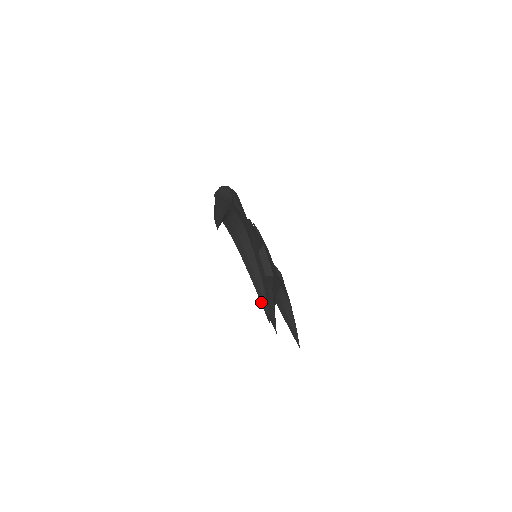
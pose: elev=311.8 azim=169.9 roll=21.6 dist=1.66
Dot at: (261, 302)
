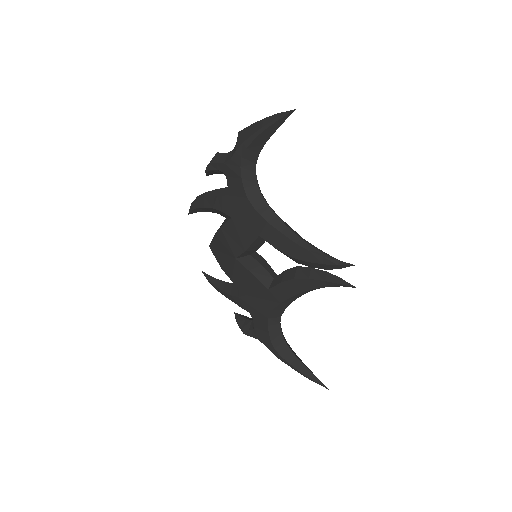
Dot at: (321, 255)
